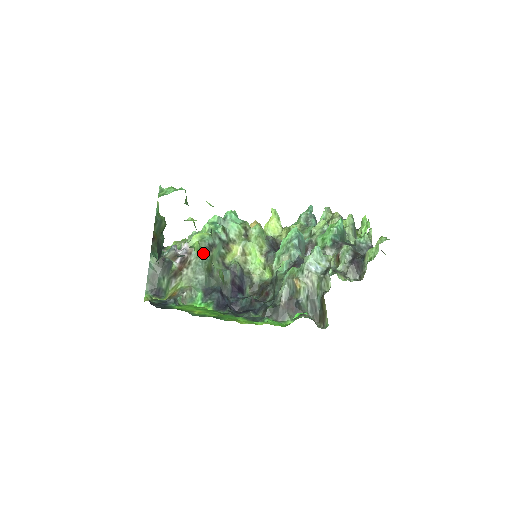
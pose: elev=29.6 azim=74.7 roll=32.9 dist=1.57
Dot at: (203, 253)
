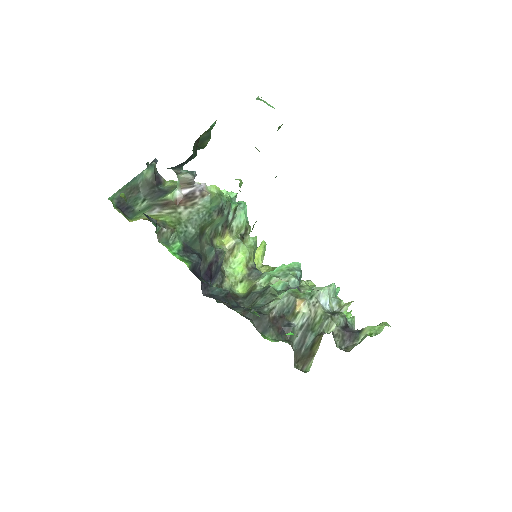
Dot at: (211, 208)
